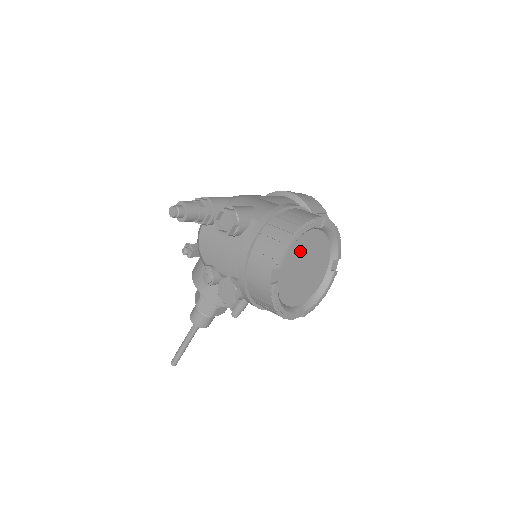
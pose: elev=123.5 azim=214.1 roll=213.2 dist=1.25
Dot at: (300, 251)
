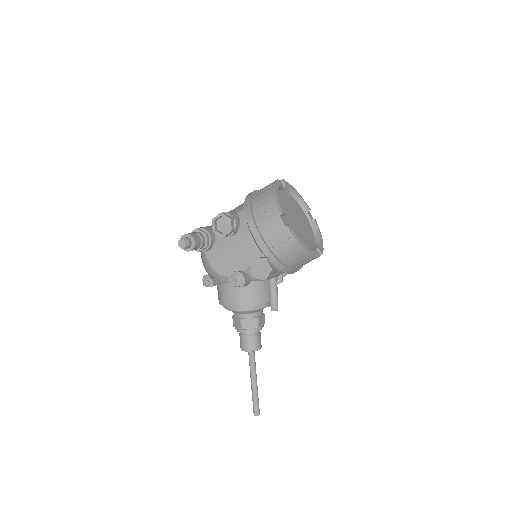
Dot at: (285, 206)
